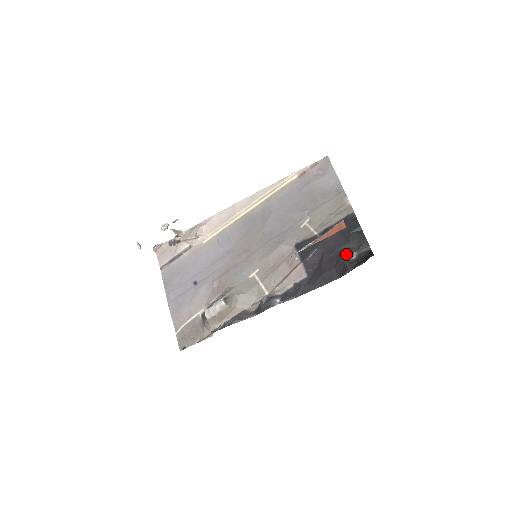
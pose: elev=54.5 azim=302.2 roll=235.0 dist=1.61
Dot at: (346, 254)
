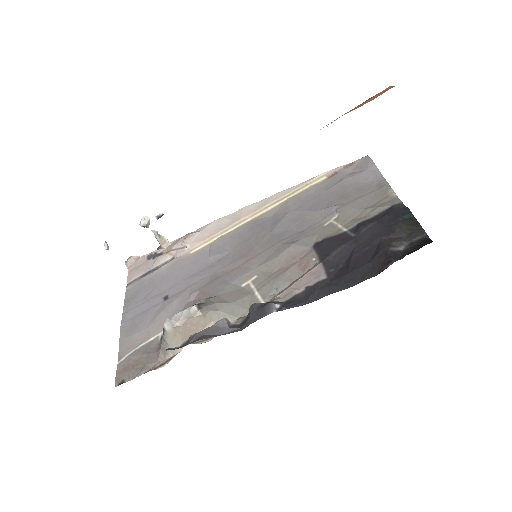
Dot at: (389, 243)
